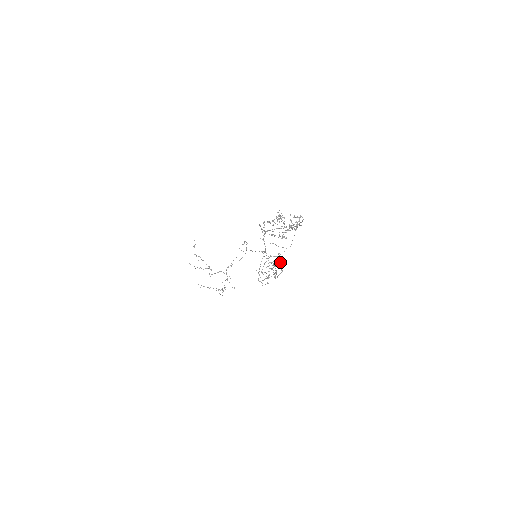
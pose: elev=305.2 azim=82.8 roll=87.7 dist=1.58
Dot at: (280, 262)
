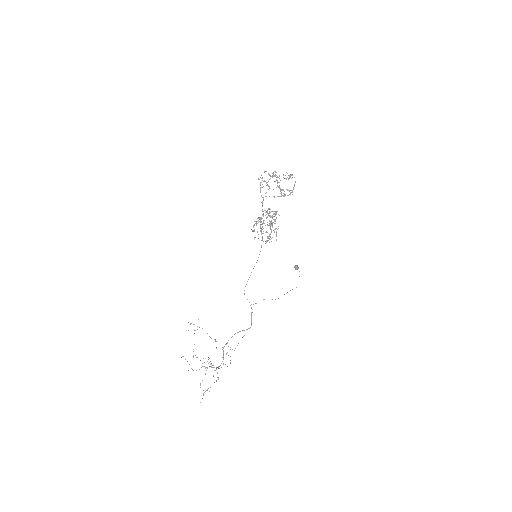
Dot at: occluded
